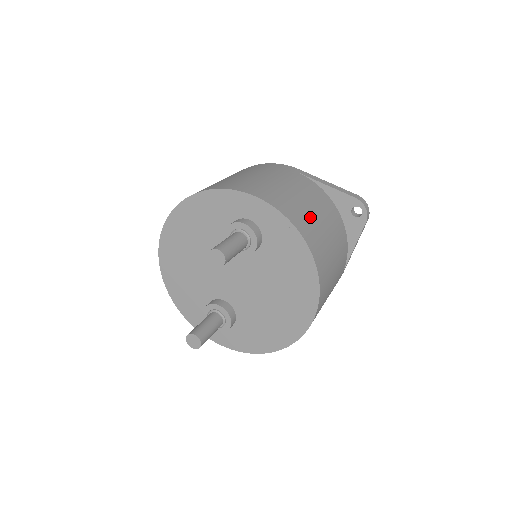
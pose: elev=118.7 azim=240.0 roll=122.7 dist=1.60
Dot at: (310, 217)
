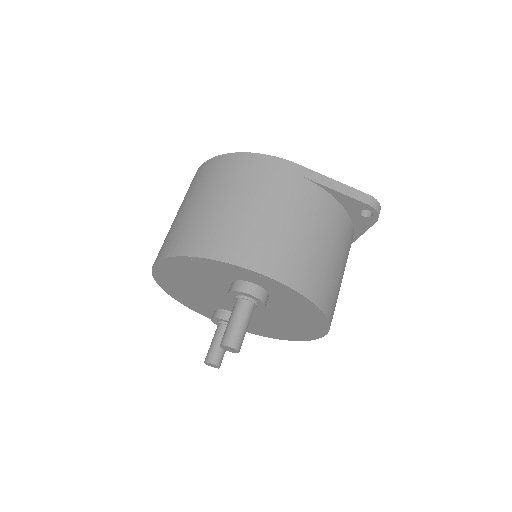
Dot at: (318, 262)
